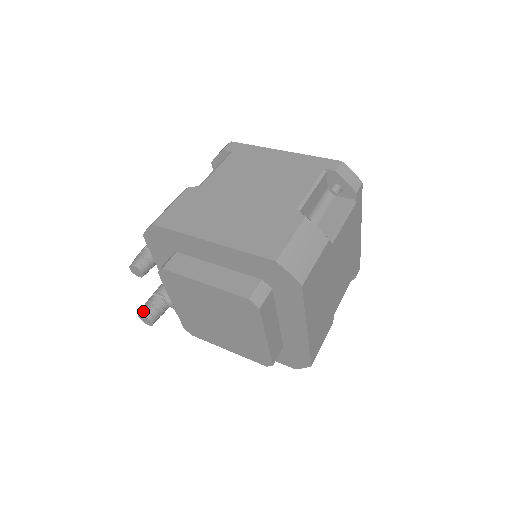
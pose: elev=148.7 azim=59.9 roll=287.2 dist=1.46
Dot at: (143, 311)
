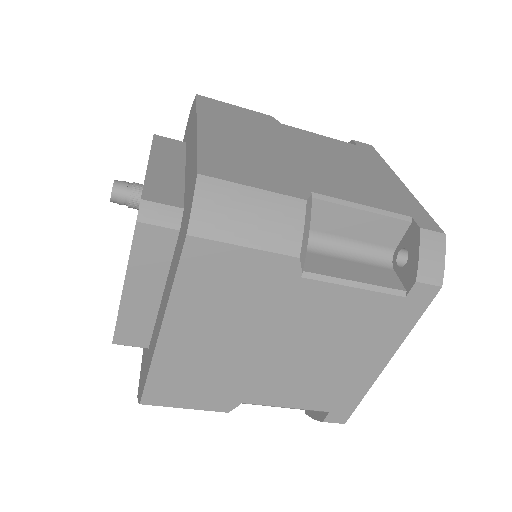
Dot at: (119, 181)
